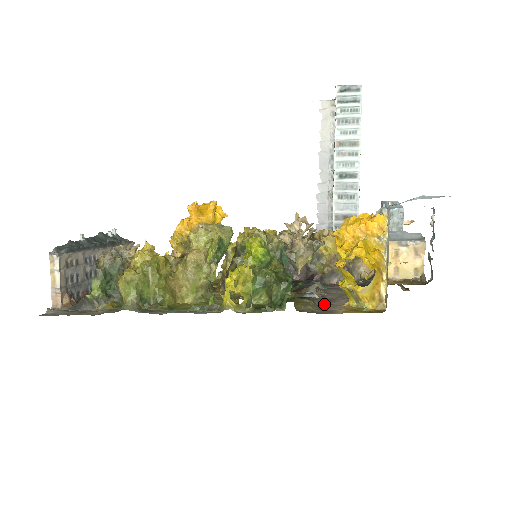
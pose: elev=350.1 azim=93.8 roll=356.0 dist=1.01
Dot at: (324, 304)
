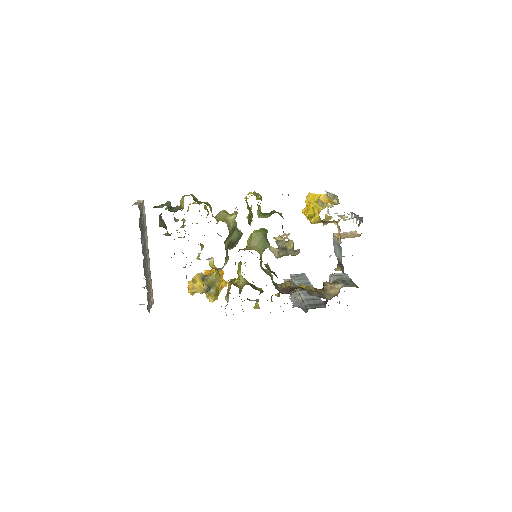
Dot at: occluded
